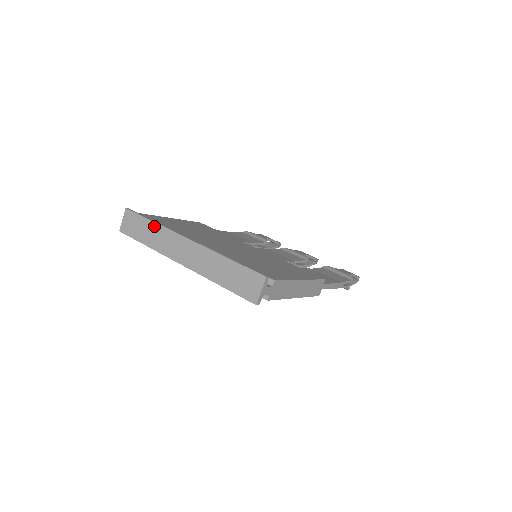
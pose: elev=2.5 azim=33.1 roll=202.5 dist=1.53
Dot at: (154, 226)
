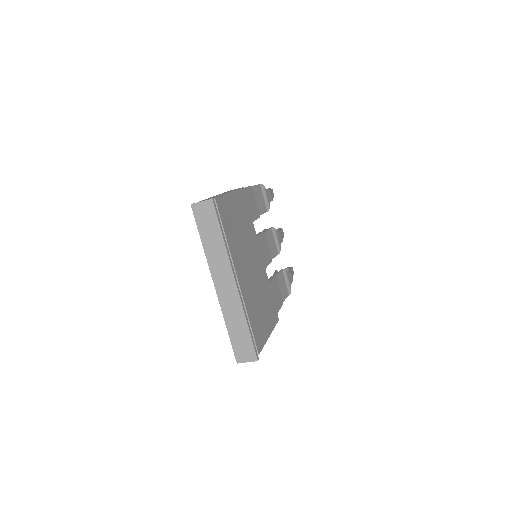
Dot at: (221, 243)
